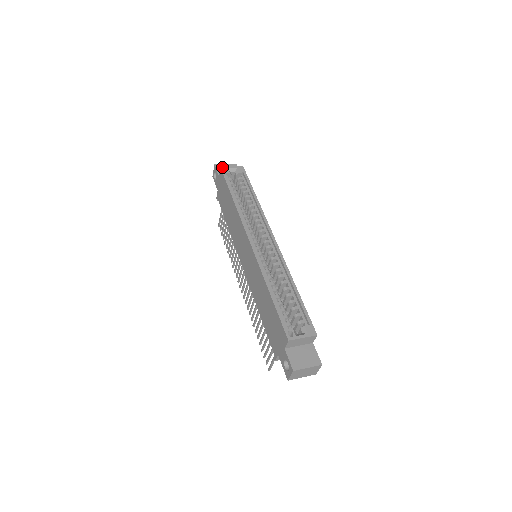
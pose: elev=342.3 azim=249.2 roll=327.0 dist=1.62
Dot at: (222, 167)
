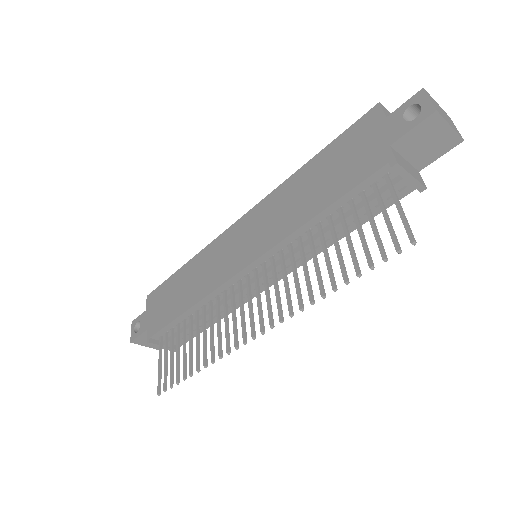
Dot at: (149, 296)
